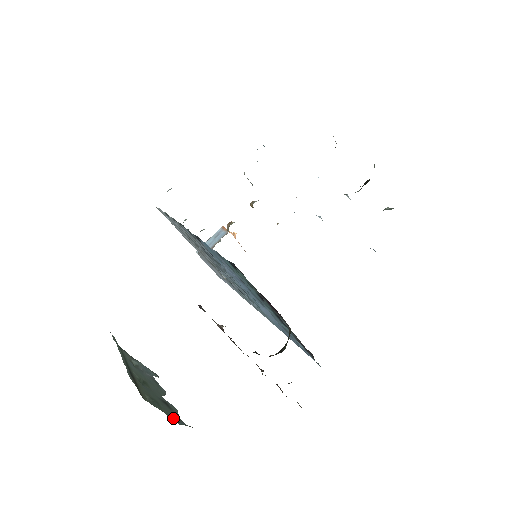
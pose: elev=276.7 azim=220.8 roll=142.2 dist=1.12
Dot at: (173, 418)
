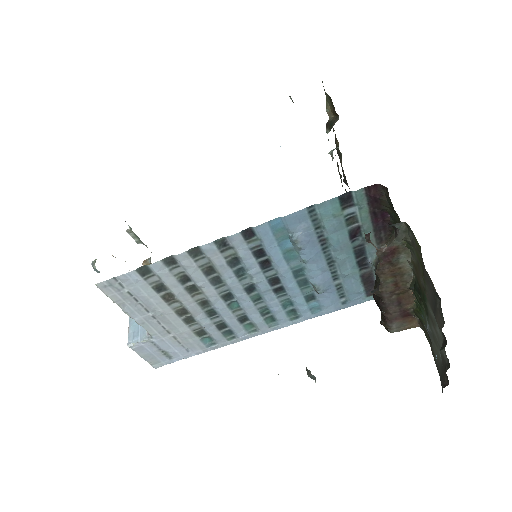
Dot at: occluded
